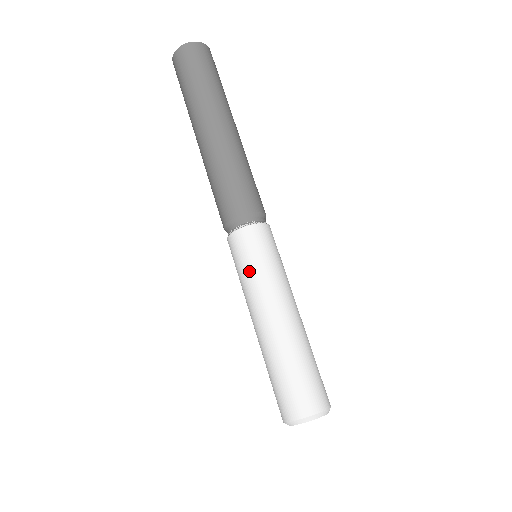
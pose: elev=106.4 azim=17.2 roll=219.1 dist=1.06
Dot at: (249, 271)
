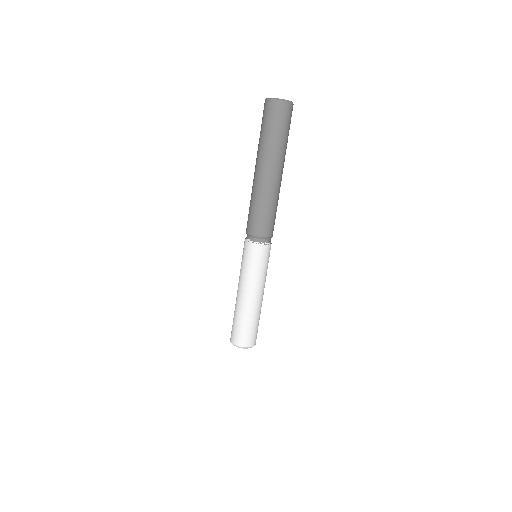
Dot at: (243, 266)
